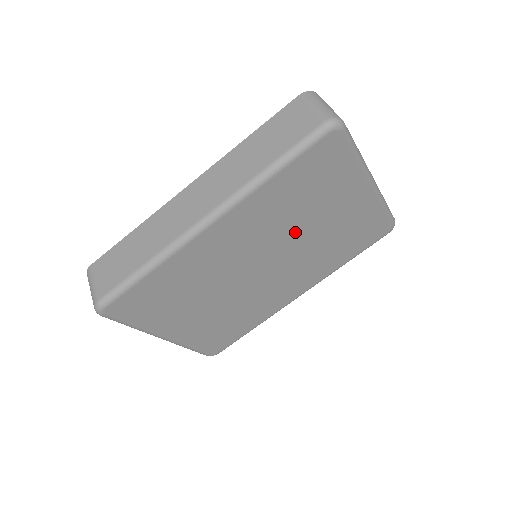
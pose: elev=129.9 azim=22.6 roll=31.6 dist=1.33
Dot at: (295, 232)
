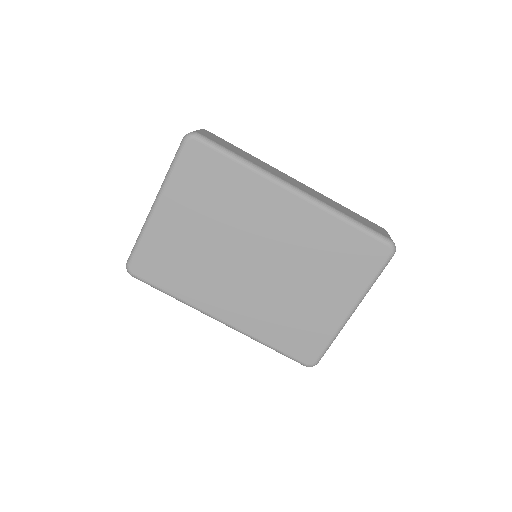
Dot at: (296, 271)
